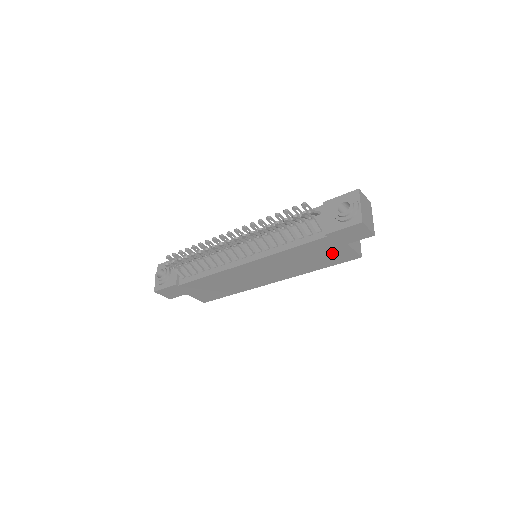
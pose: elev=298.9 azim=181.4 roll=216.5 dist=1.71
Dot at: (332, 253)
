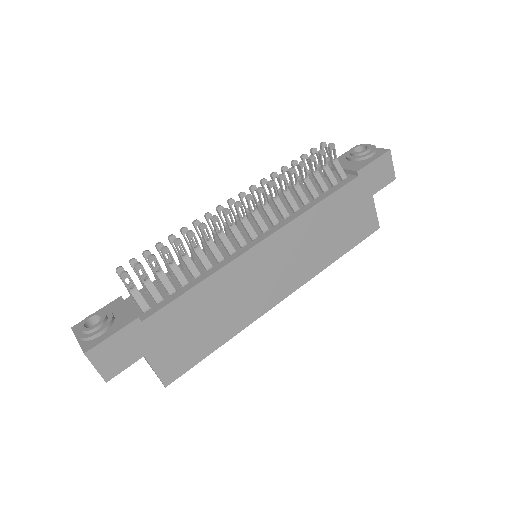
Dot at: (356, 217)
